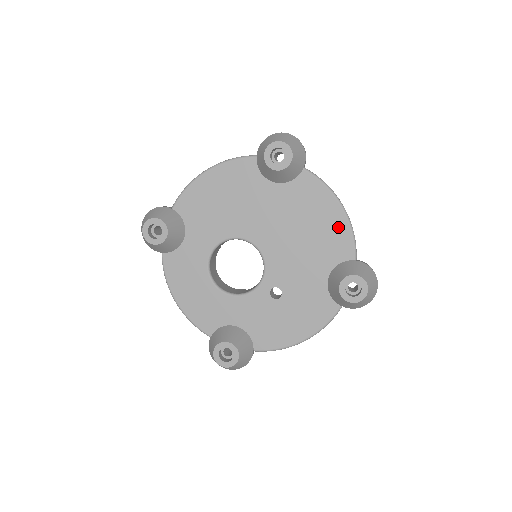
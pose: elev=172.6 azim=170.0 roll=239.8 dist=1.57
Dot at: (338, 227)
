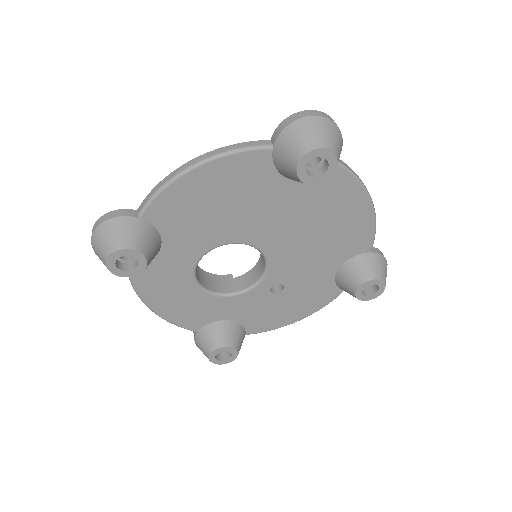
Dot at: (361, 224)
